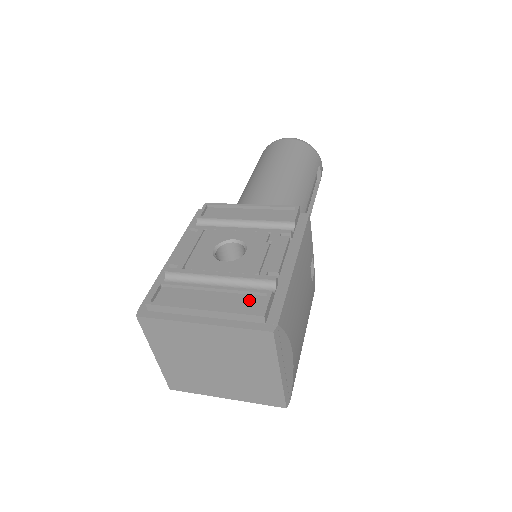
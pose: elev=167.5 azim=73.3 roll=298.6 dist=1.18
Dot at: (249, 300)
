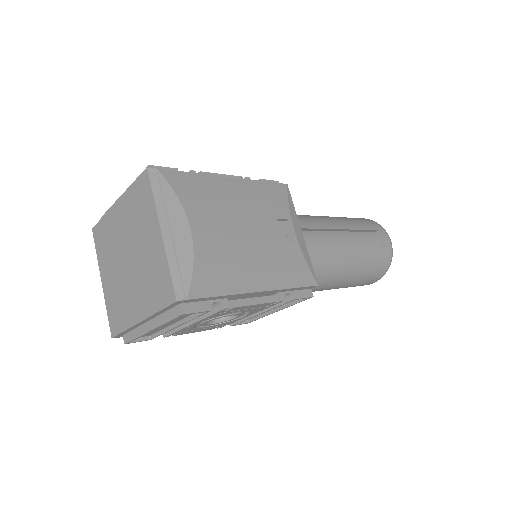
Dot at: occluded
